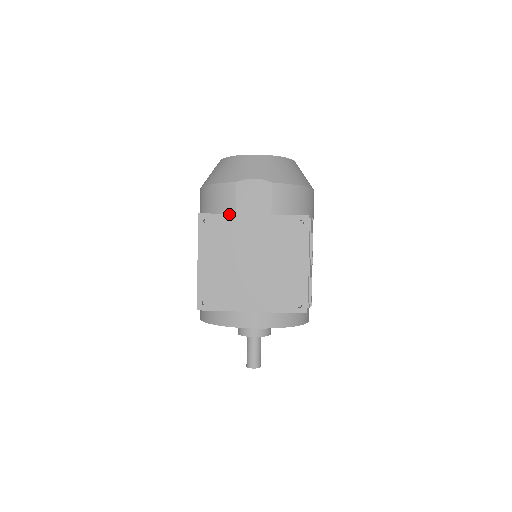
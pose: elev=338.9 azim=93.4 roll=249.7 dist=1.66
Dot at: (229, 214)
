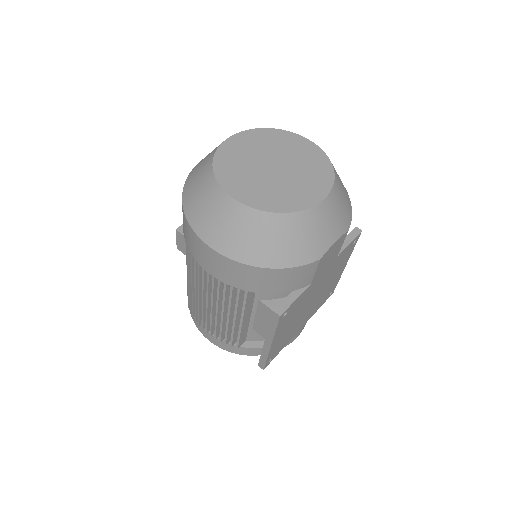
Dot at: (306, 290)
